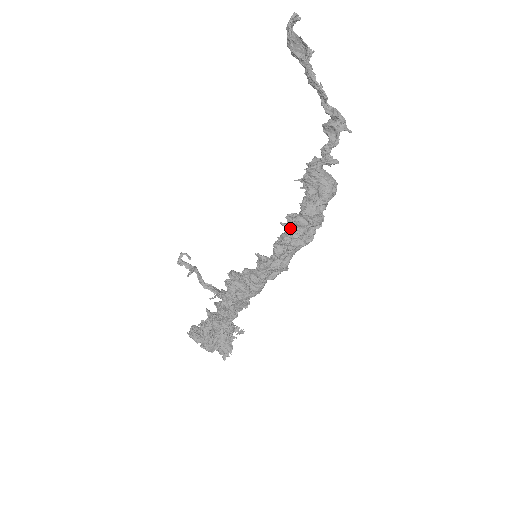
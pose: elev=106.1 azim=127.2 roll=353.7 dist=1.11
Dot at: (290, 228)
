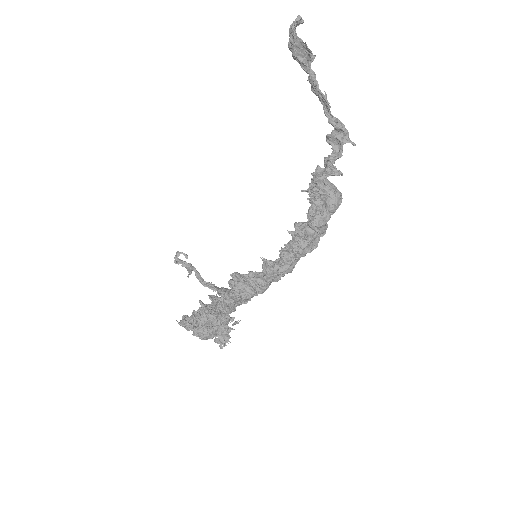
Dot at: (298, 237)
